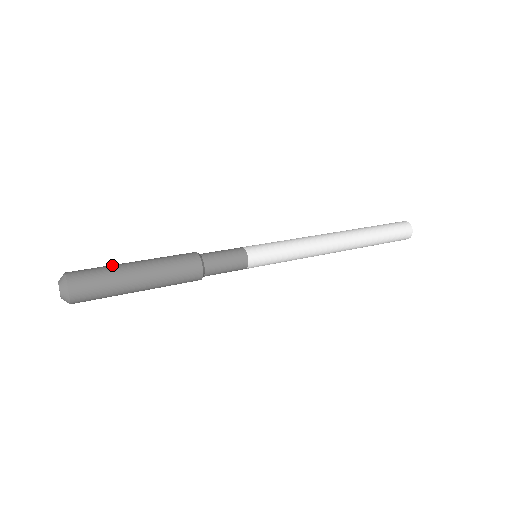
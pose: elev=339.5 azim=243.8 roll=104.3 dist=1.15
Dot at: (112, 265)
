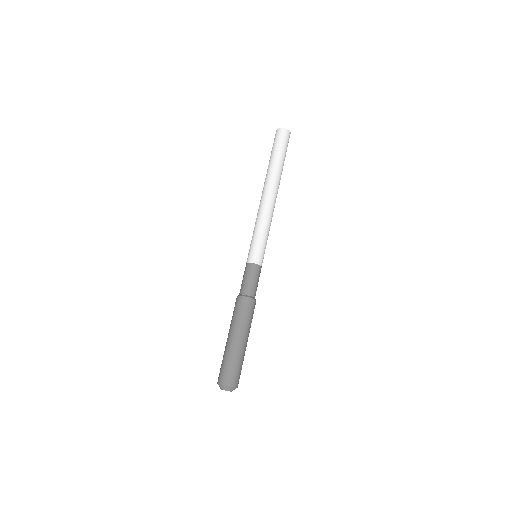
Dot at: (228, 354)
